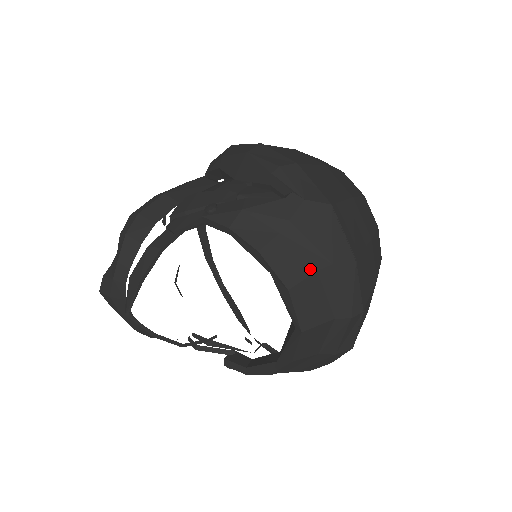
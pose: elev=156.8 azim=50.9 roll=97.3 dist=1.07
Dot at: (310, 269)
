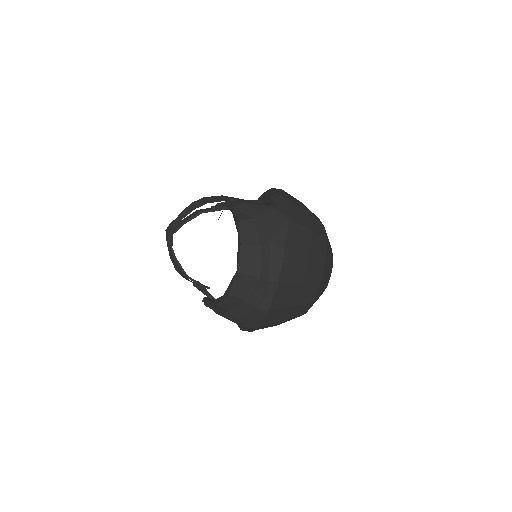
Dot at: (258, 242)
